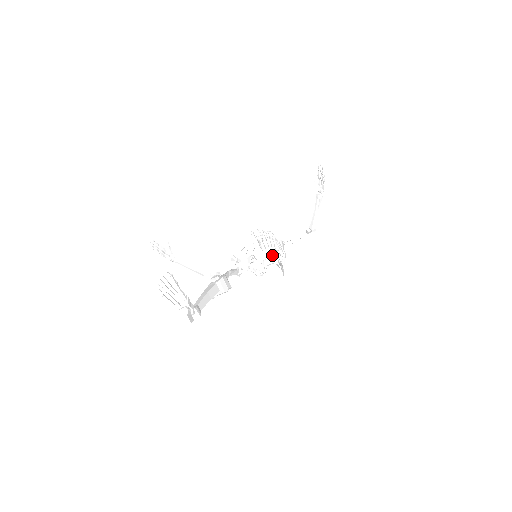
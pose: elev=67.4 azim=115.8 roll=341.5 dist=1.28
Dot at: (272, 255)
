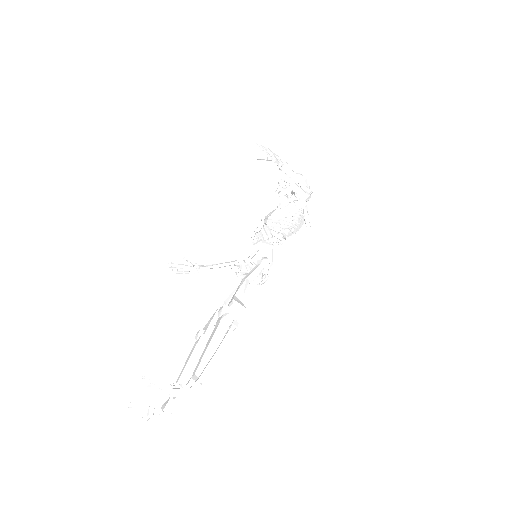
Dot at: occluded
